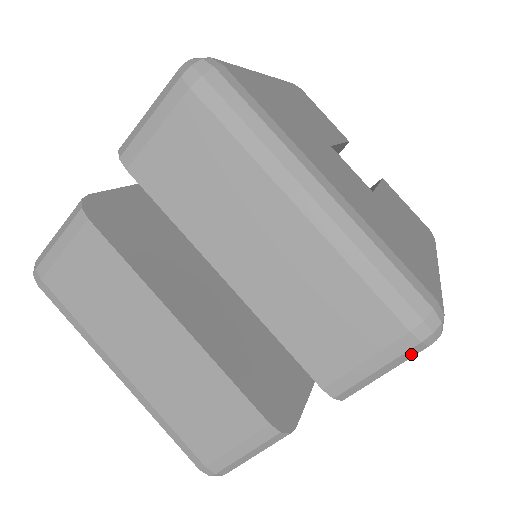
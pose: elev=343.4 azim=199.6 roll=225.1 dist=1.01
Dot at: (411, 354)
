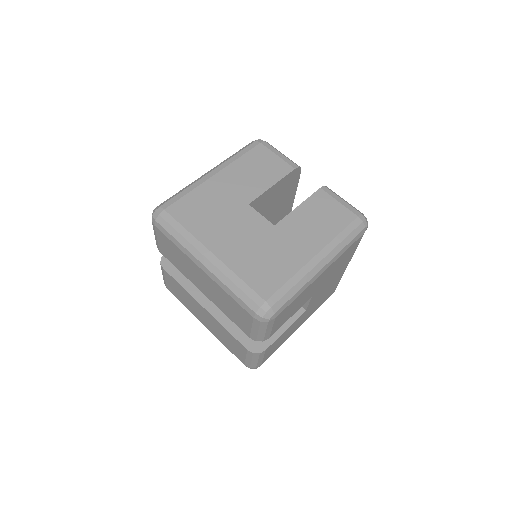
Dot at: (265, 325)
